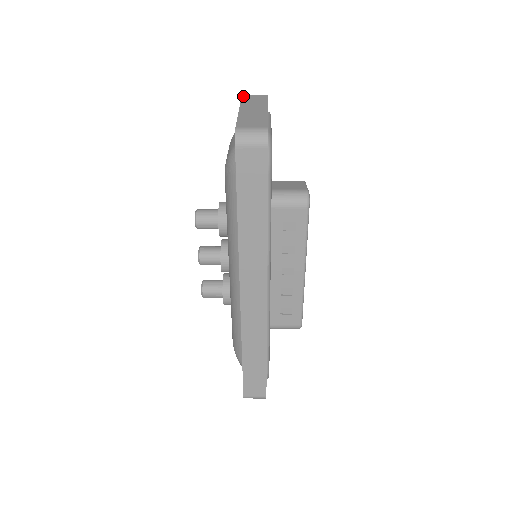
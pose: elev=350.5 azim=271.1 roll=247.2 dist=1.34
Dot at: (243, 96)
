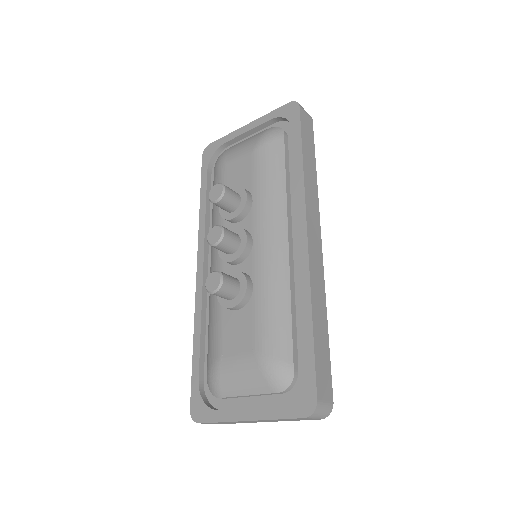
Dot at: (215, 142)
